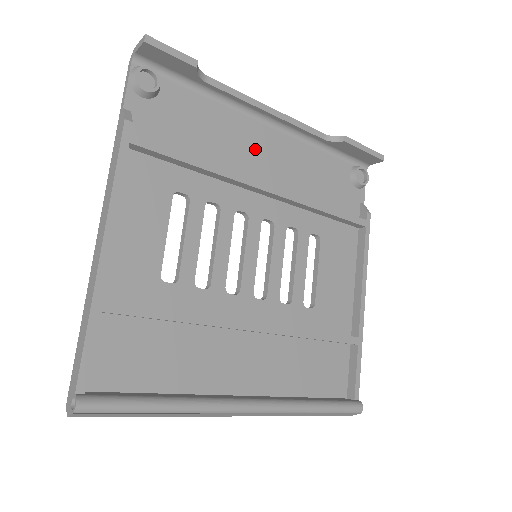
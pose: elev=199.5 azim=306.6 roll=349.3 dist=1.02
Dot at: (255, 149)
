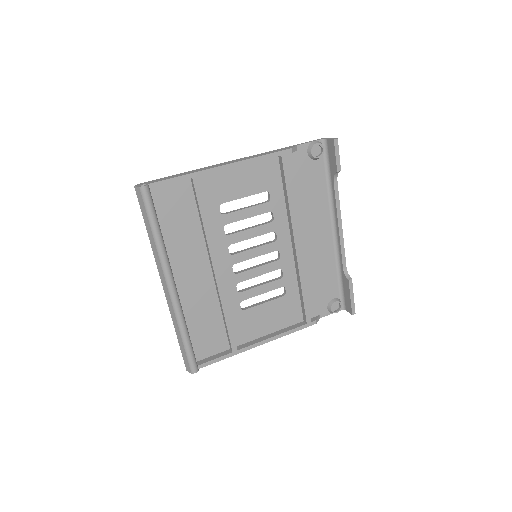
Dot at: (315, 228)
